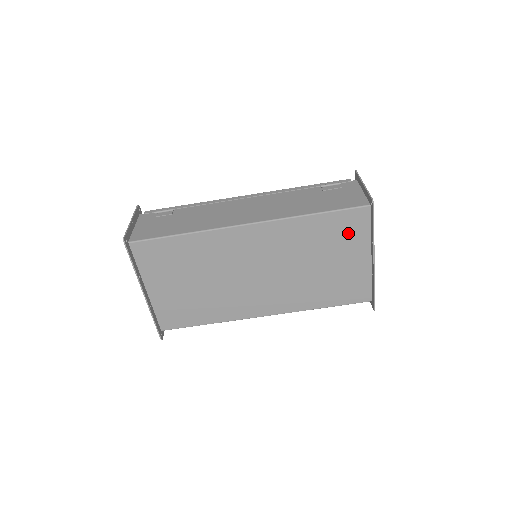
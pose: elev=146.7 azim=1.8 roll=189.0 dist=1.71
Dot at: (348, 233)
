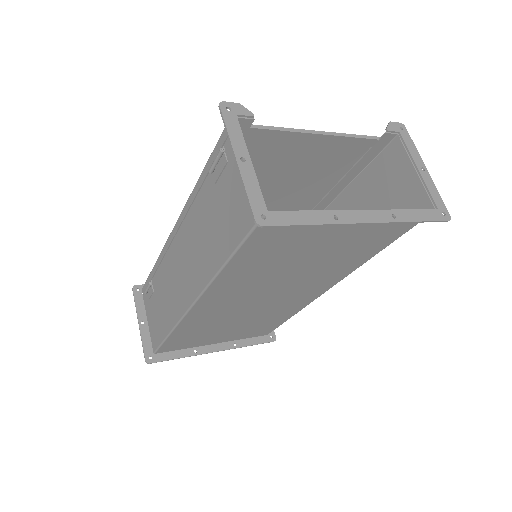
Dot at: (292, 234)
